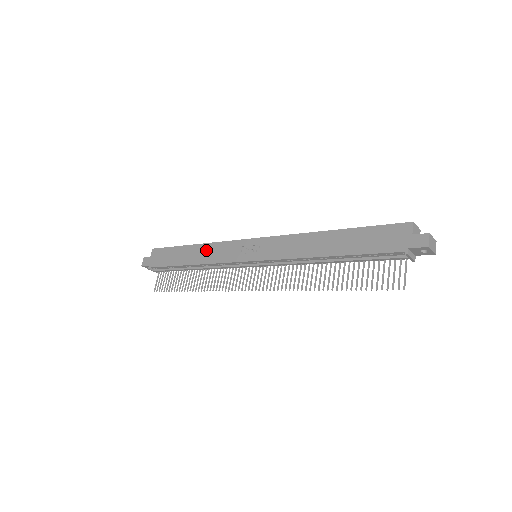
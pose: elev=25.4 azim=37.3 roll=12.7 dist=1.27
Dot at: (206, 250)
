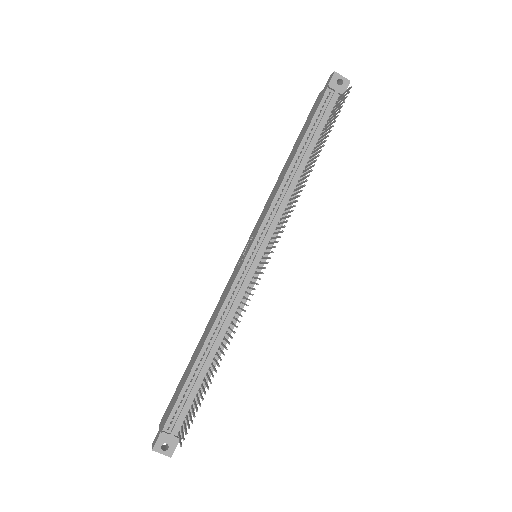
Dot at: (211, 320)
